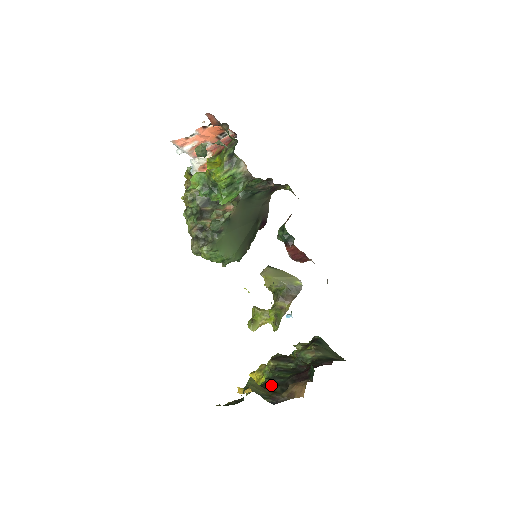
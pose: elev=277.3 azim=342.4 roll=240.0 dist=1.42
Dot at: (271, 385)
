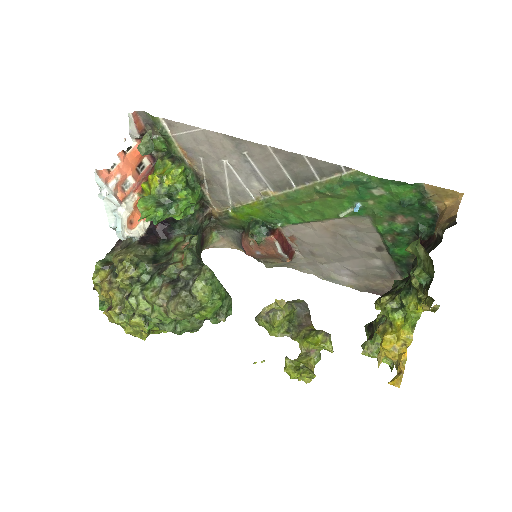
Dot at: occluded
